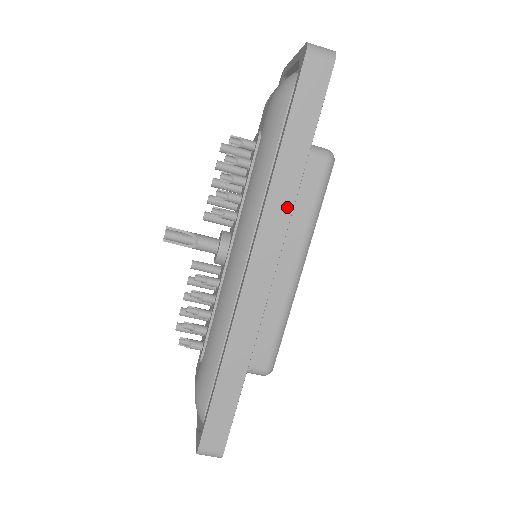
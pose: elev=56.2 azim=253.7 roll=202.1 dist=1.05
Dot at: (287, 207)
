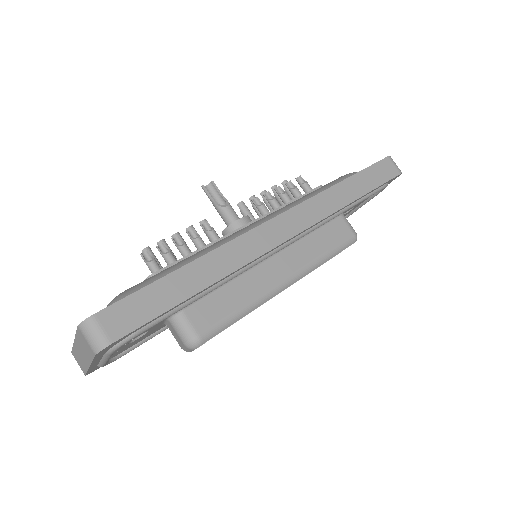
Dot at: (329, 210)
